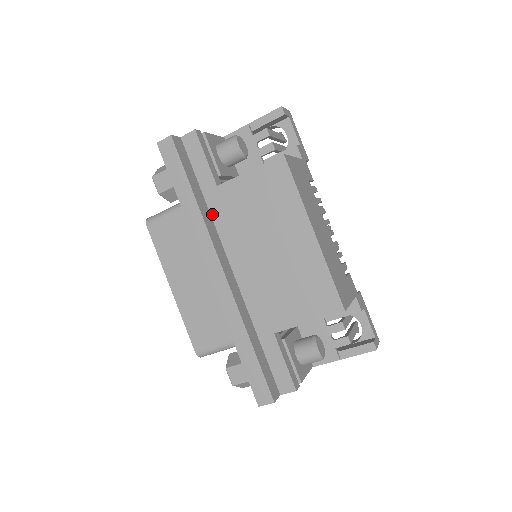
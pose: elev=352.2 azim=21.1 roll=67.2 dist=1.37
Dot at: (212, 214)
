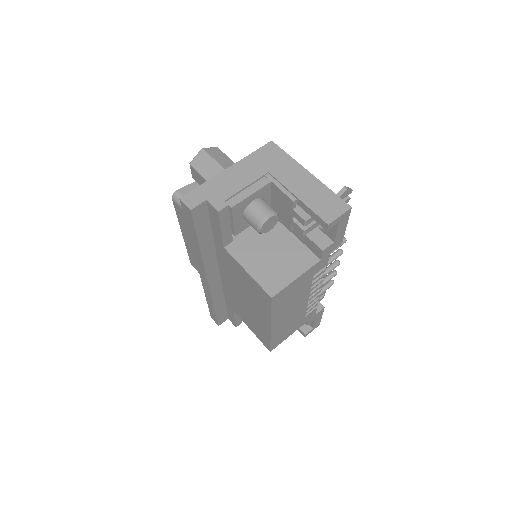
Dot at: (216, 249)
